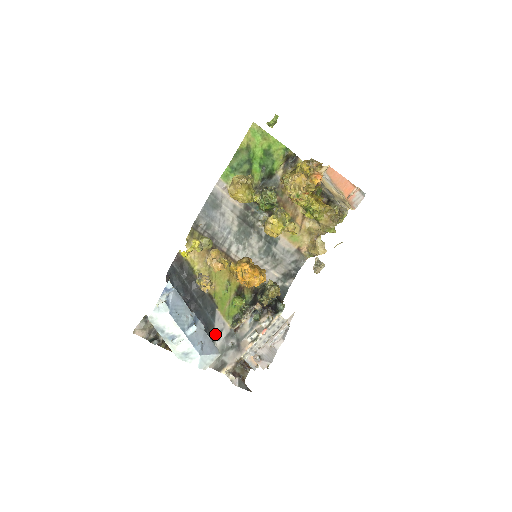
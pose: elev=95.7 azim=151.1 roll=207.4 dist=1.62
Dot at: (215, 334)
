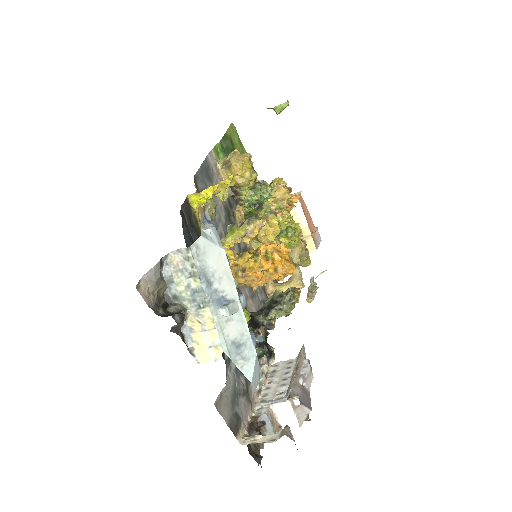
Dot at: (225, 357)
